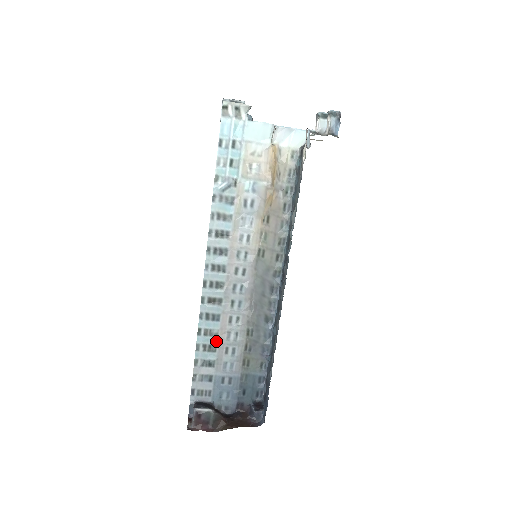
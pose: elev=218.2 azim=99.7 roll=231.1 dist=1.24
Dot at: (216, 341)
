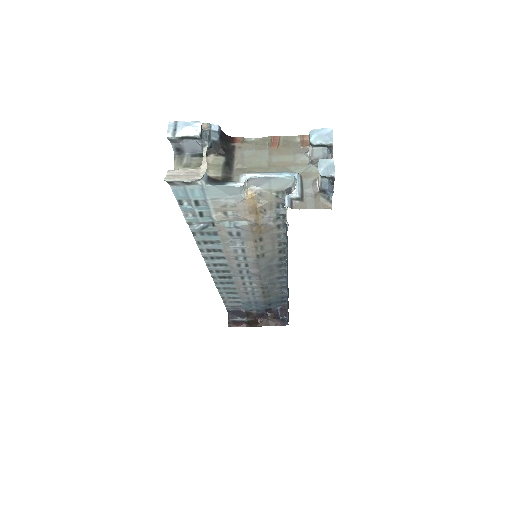
Dot at: (236, 291)
